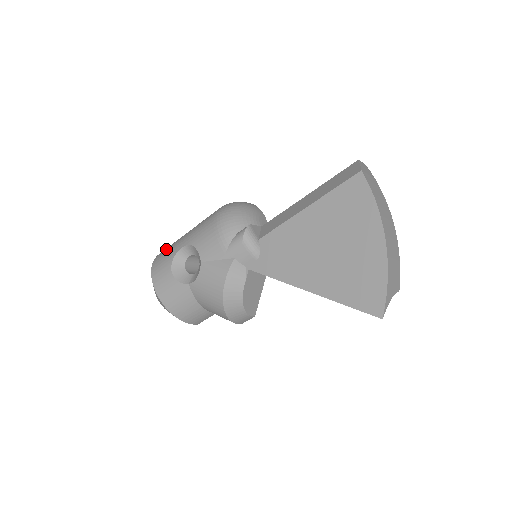
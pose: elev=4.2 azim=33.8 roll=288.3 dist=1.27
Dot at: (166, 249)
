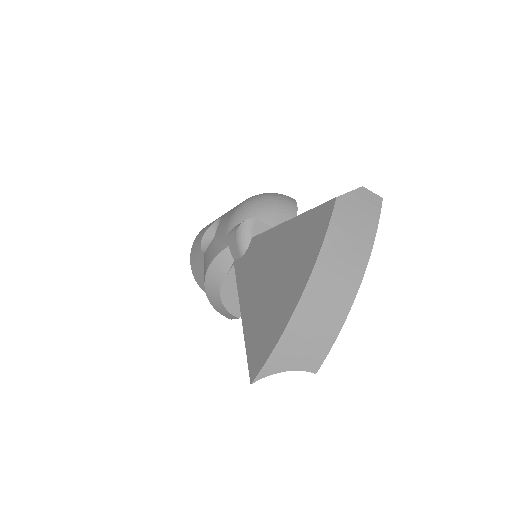
Dot at: occluded
